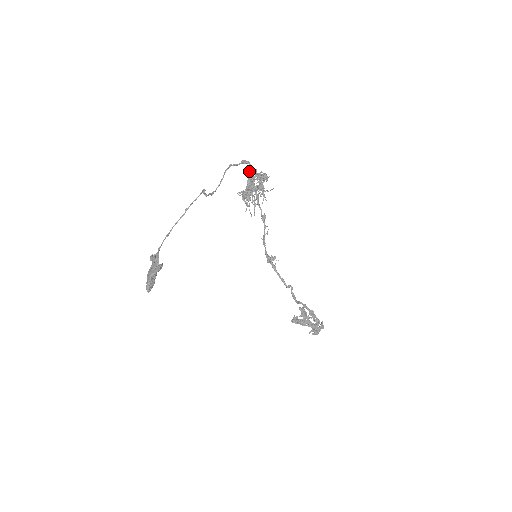
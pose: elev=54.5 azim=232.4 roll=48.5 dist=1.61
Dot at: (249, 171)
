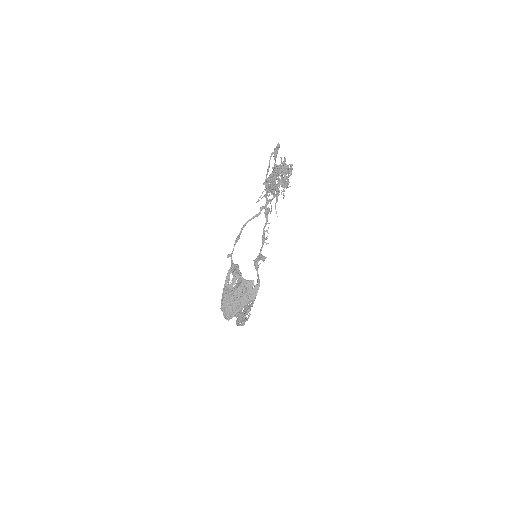
Dot at: (276, 157)
